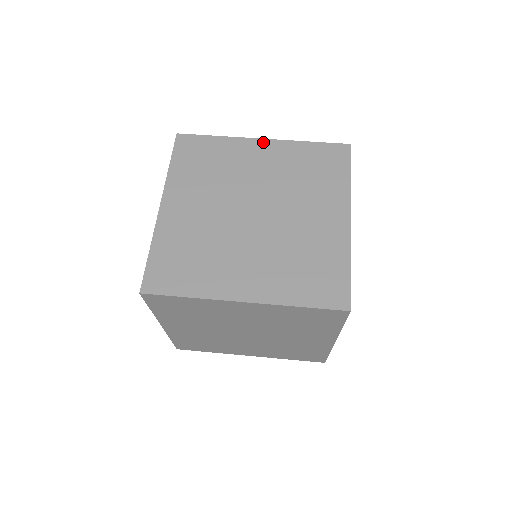
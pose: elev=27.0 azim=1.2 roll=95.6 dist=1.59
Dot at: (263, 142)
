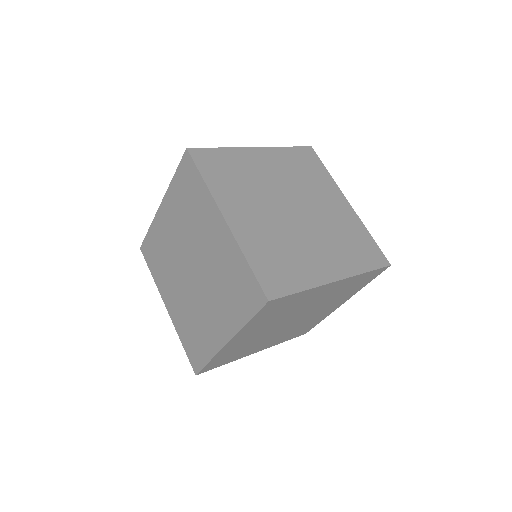
Dot at: (258, 150)
